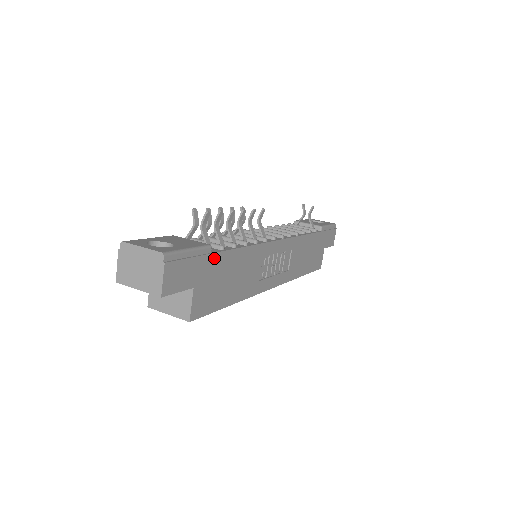
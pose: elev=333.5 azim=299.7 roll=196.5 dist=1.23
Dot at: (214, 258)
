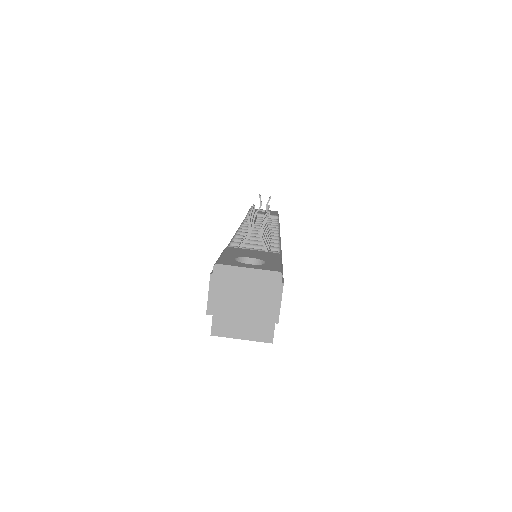
Dot at: occluded
